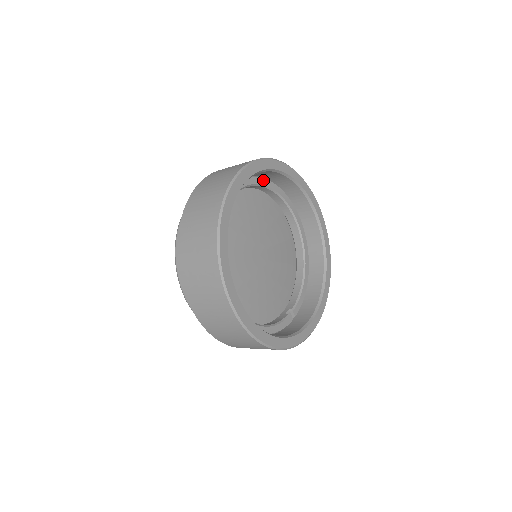
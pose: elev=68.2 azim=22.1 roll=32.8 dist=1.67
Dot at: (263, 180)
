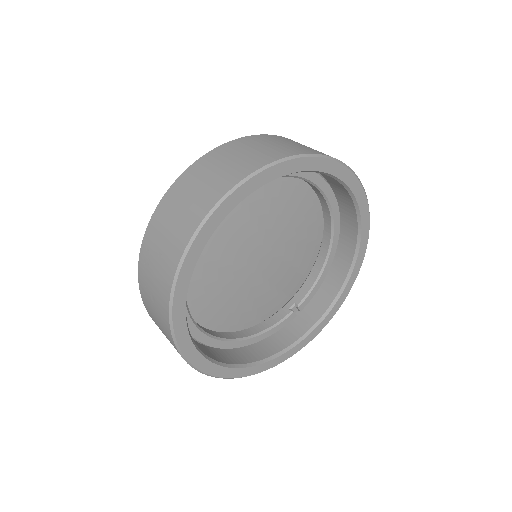
Dot at: occluded
